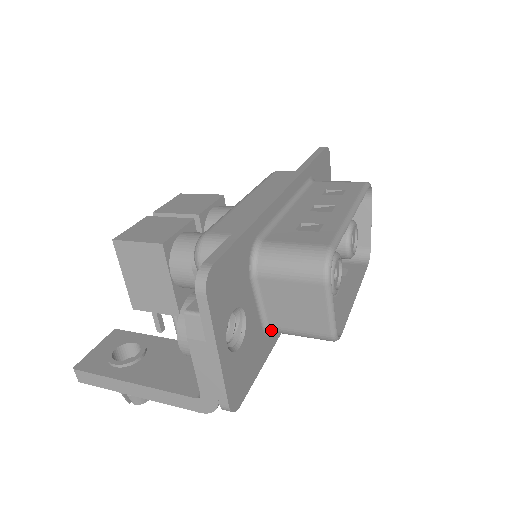
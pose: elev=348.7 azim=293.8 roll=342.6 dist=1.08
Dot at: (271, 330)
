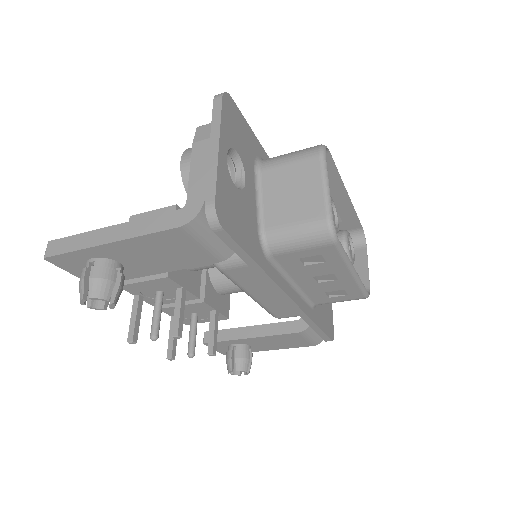
Dot at: (265, 237)
